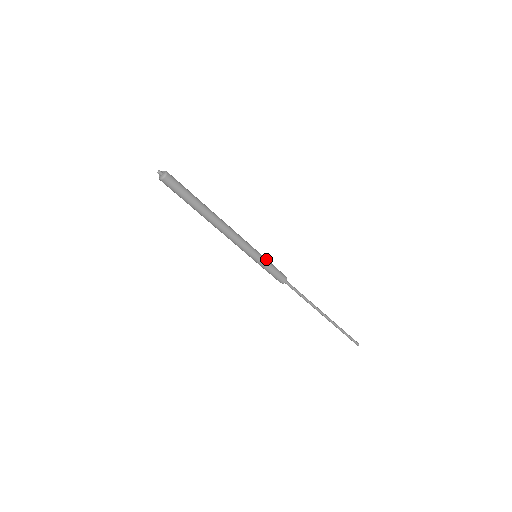
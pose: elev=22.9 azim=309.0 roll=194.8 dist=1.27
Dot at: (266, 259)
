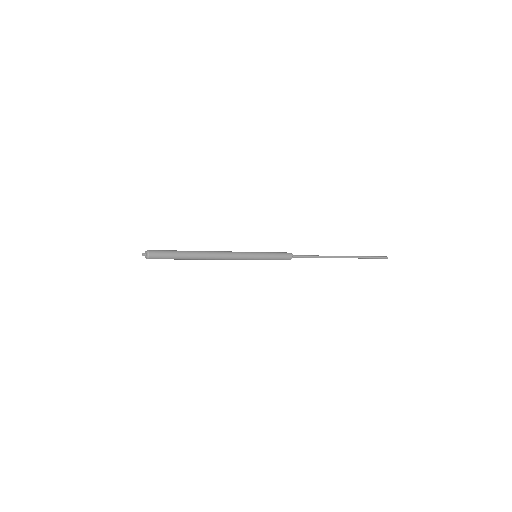
Dot at: (263, 252)
